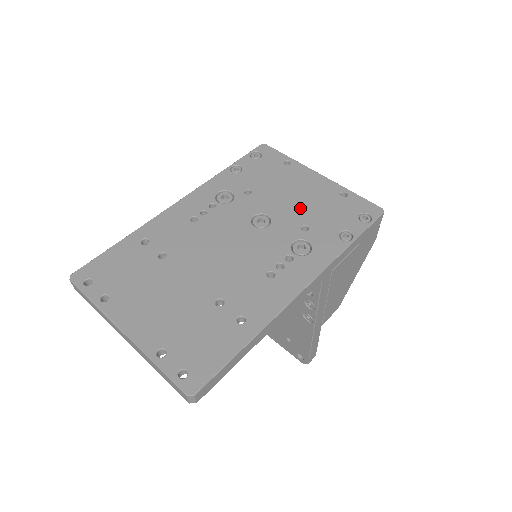
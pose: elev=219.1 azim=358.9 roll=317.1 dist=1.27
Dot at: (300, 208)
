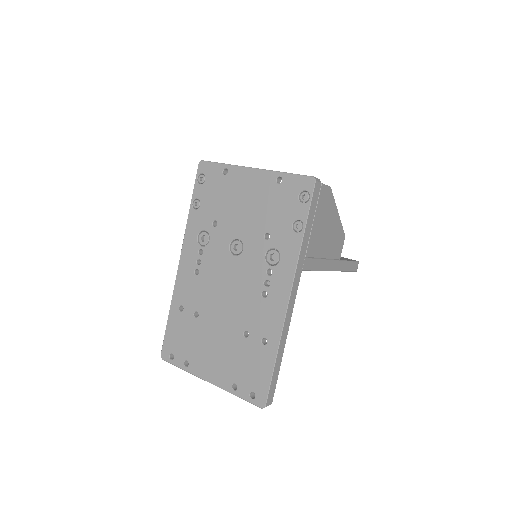
Dot at: (255, 217)
